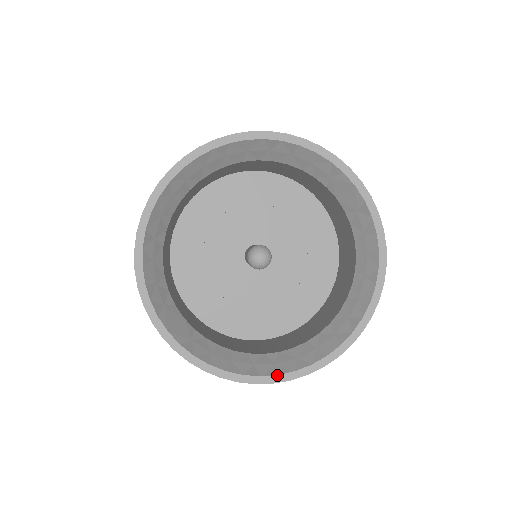
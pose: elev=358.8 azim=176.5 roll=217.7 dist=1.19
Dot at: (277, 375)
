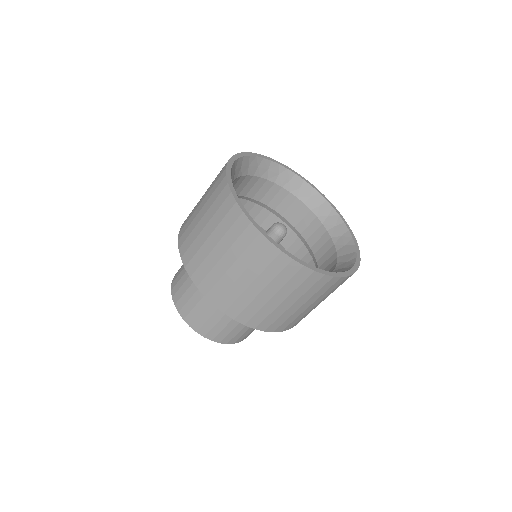
Dot at: (257, 224)
